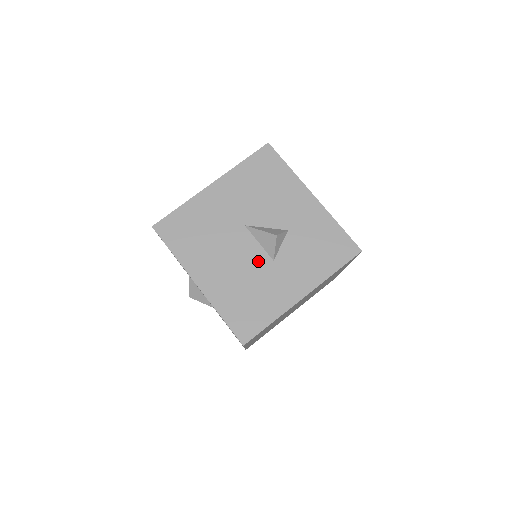
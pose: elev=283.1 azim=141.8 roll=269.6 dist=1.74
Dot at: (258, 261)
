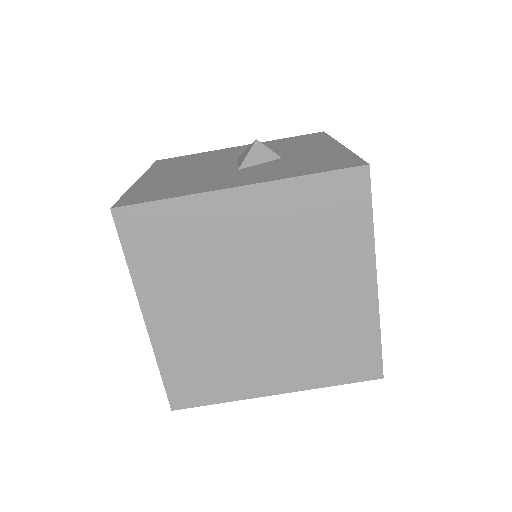
Dot at: (220, 170)
